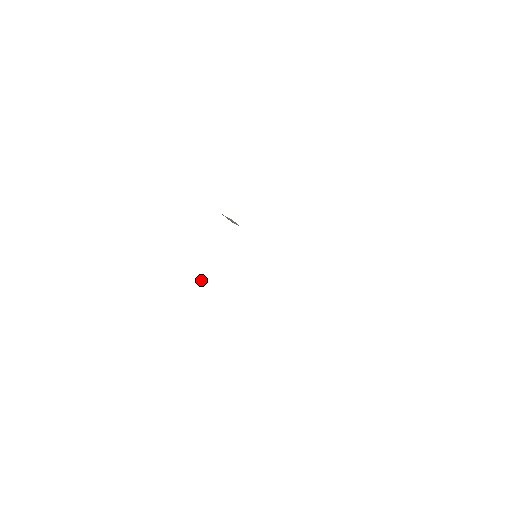
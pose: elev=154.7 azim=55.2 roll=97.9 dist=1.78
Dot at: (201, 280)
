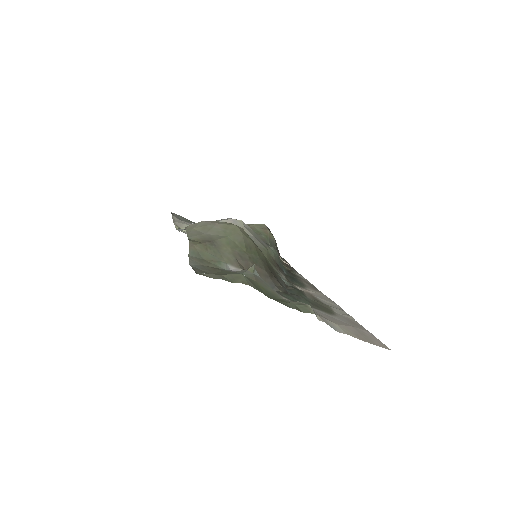
Dot at: (282, 260)
